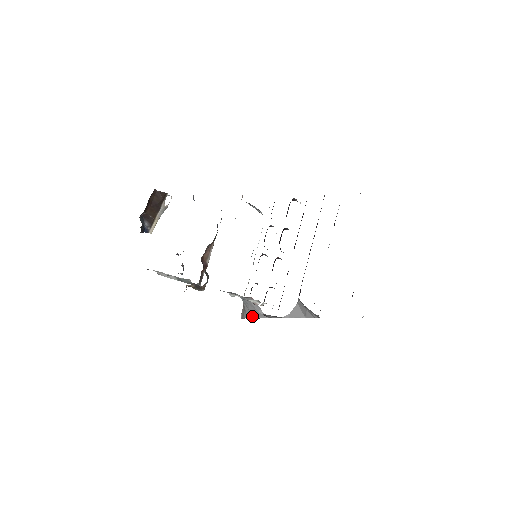
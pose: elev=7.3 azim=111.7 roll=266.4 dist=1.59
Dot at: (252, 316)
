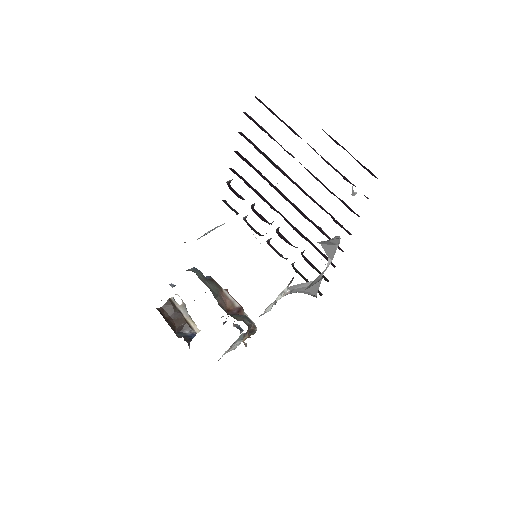
Dot at: (315, 292)
